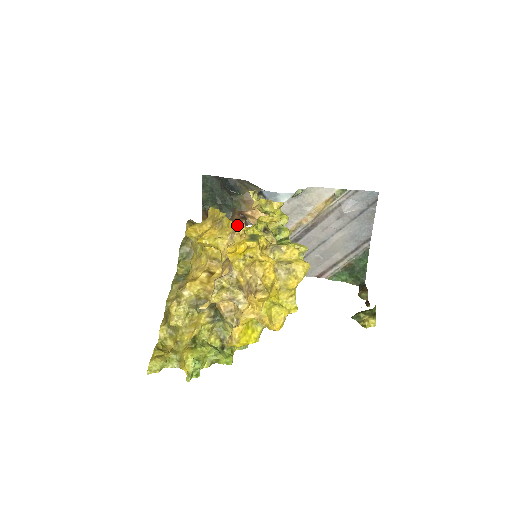
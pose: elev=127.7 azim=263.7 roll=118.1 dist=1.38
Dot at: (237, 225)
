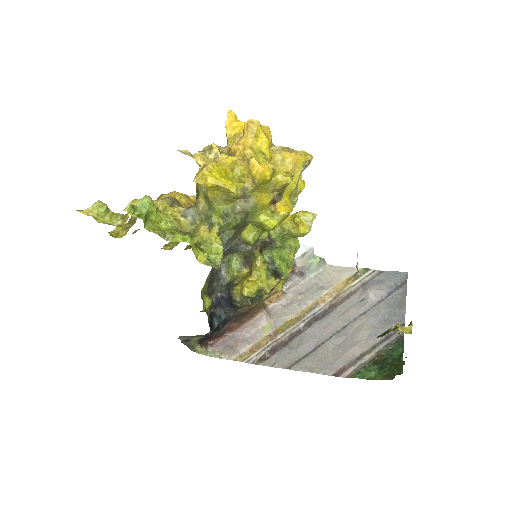
Dot at: occluded
